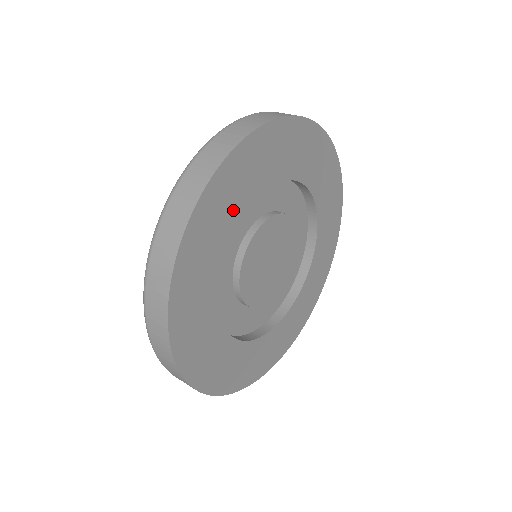
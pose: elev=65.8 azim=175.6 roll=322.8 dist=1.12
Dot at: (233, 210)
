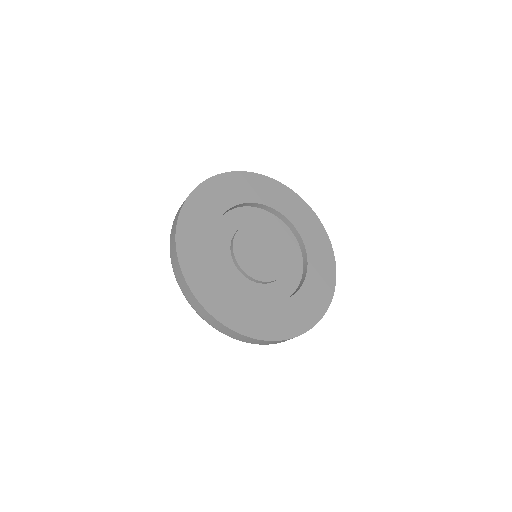
Dot at: (240, 195)
